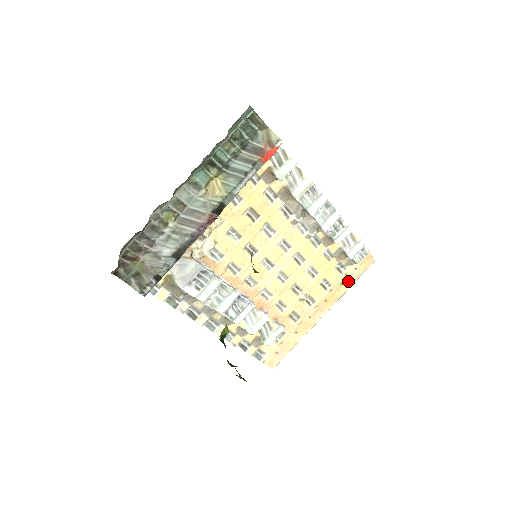
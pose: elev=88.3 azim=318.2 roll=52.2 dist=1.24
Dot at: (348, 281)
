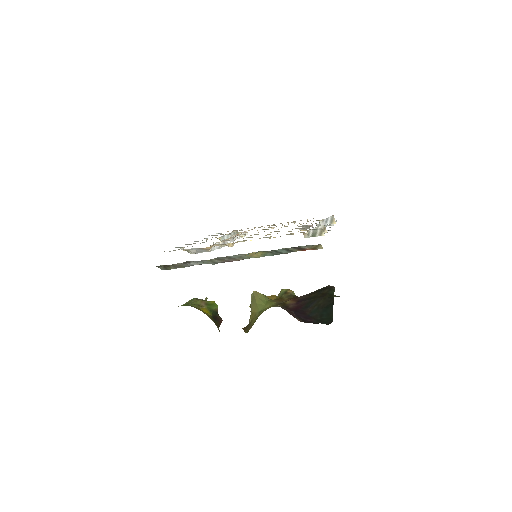
Dot at: occluded
